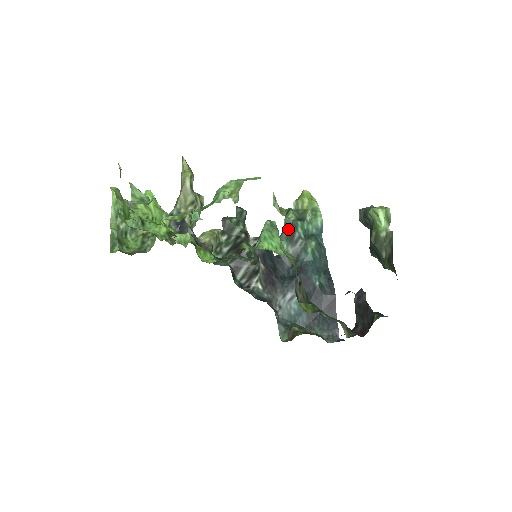
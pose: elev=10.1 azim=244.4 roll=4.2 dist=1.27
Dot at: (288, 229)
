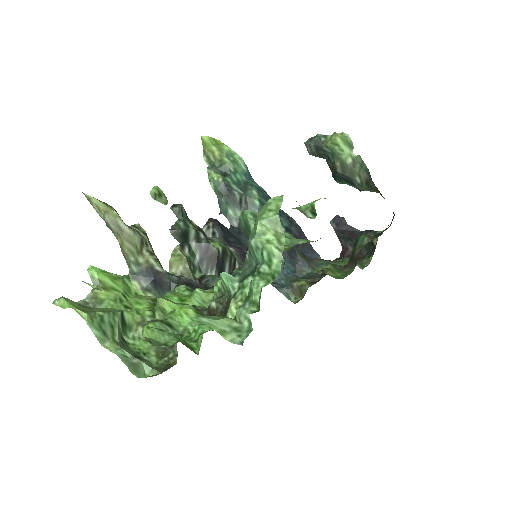
Dot at: (224, 193)
